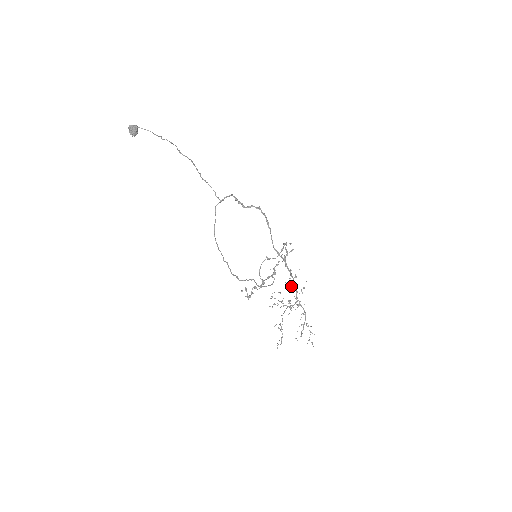
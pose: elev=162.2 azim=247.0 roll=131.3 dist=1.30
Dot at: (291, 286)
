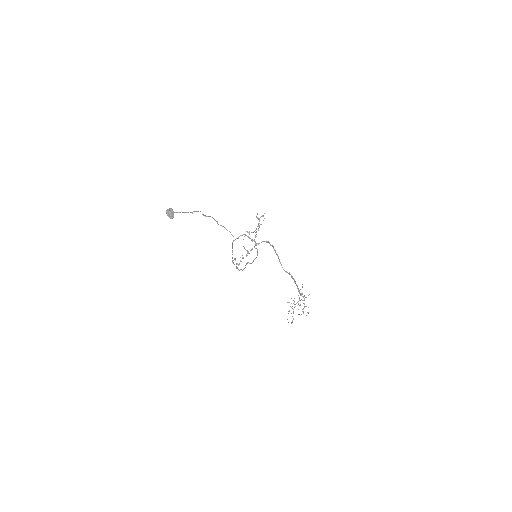
Dot at: occluded
